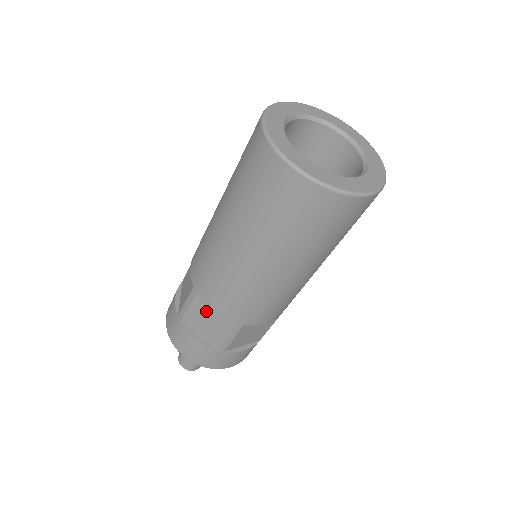
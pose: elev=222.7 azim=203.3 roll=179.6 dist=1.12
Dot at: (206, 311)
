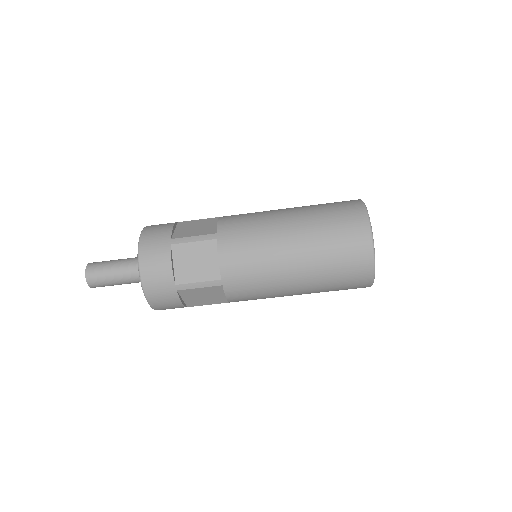
Dot at: (207, 255)
